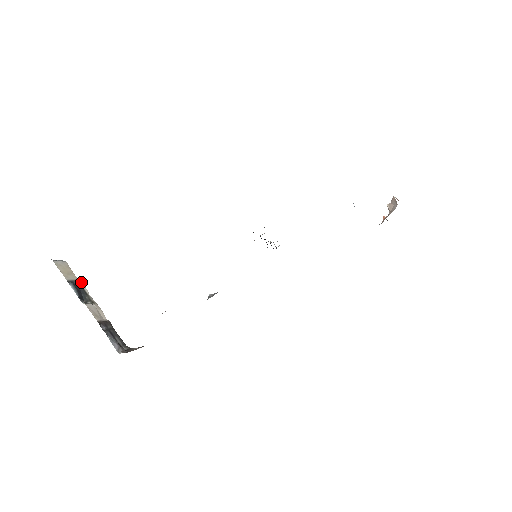
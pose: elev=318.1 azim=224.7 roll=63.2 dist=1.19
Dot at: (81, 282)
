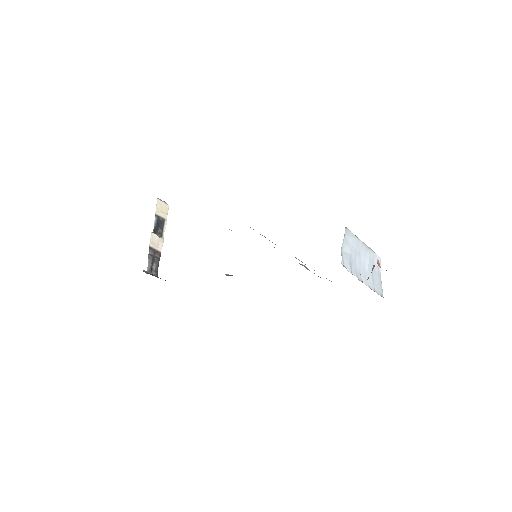
Dot at: occluded
